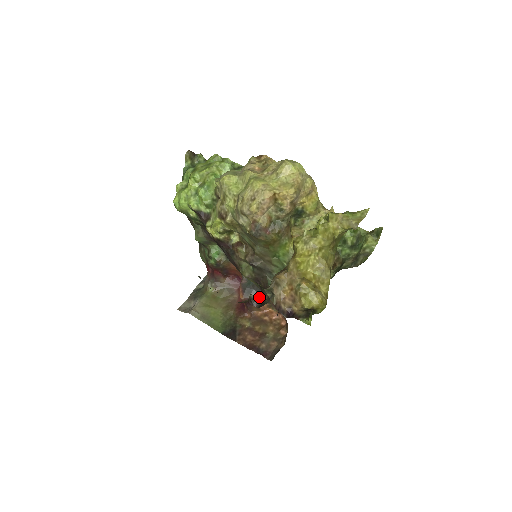
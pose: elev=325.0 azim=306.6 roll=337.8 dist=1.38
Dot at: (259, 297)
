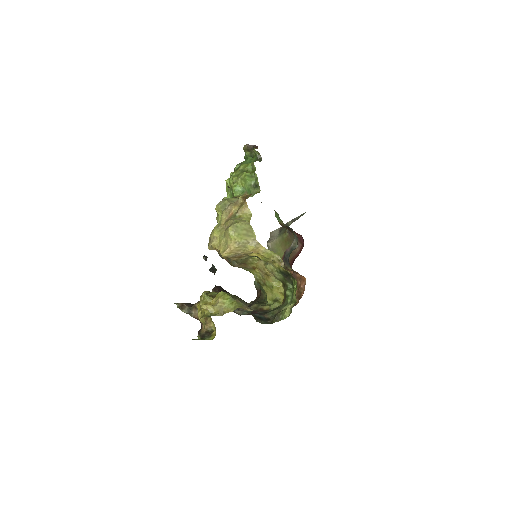
Dot at: (290, 268)
